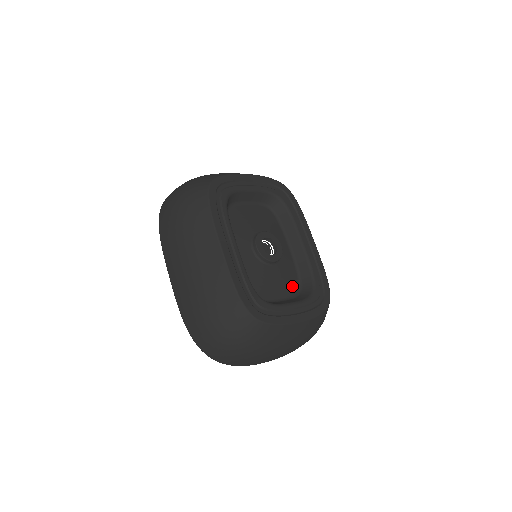
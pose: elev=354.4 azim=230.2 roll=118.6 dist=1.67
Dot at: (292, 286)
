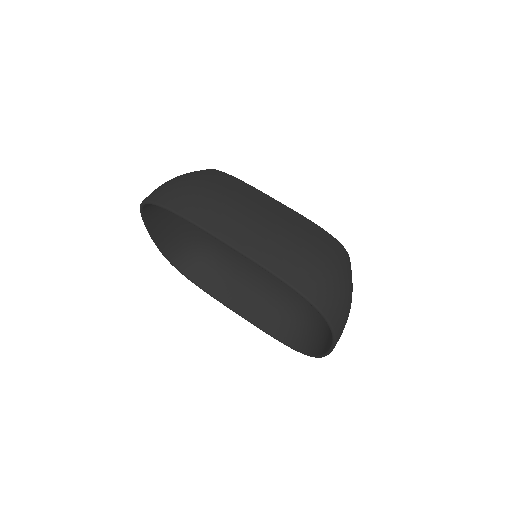
Dot at: occluded
